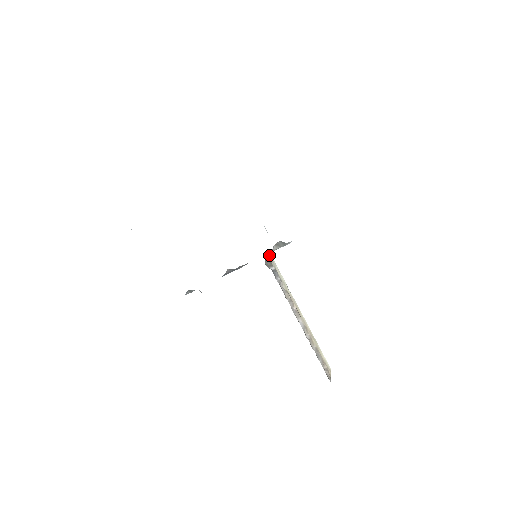
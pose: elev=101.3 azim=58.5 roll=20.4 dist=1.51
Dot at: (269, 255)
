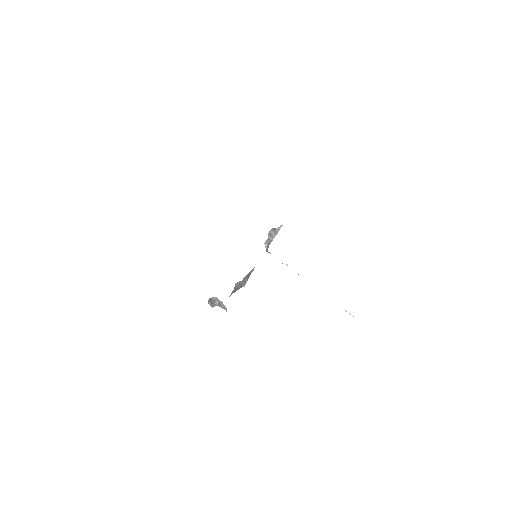
Dot at: (267, 249)
